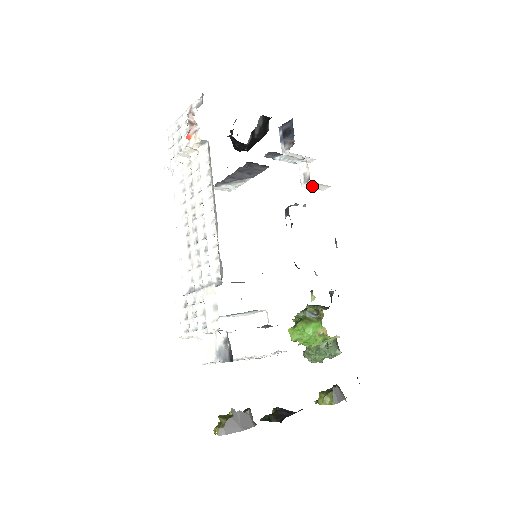
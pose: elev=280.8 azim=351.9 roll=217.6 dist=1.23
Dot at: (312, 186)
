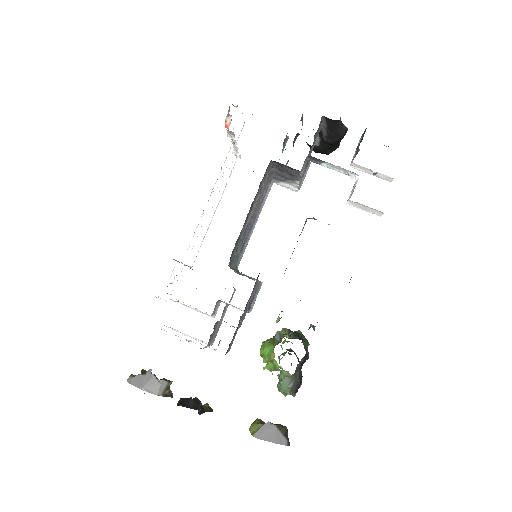
Dot at: (359, 206)
